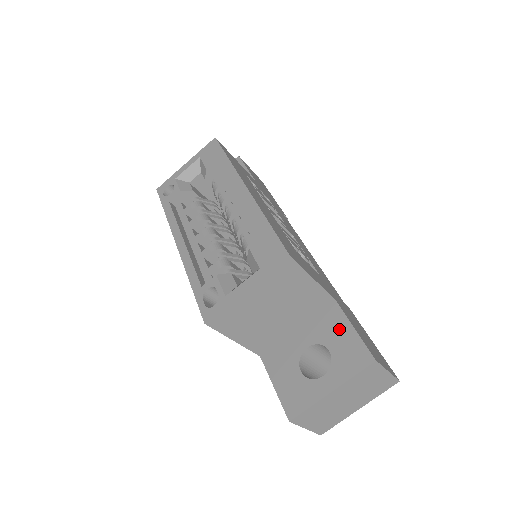
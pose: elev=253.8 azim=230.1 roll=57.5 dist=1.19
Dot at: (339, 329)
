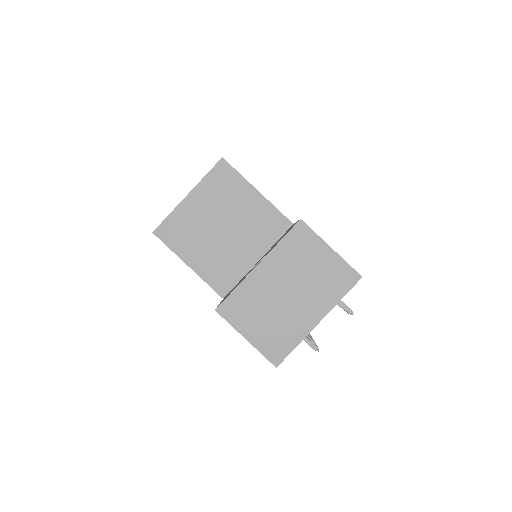
Dot at: (286, 232)
